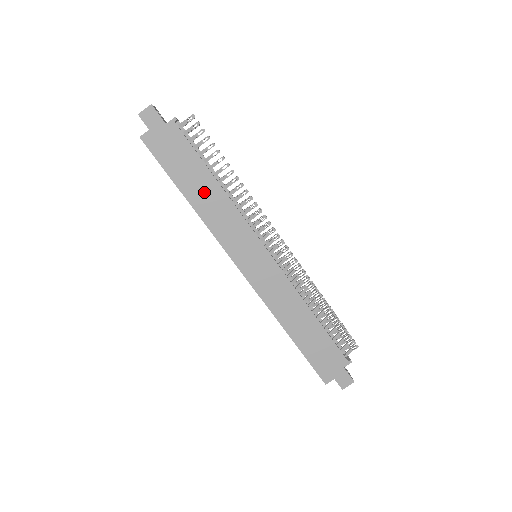
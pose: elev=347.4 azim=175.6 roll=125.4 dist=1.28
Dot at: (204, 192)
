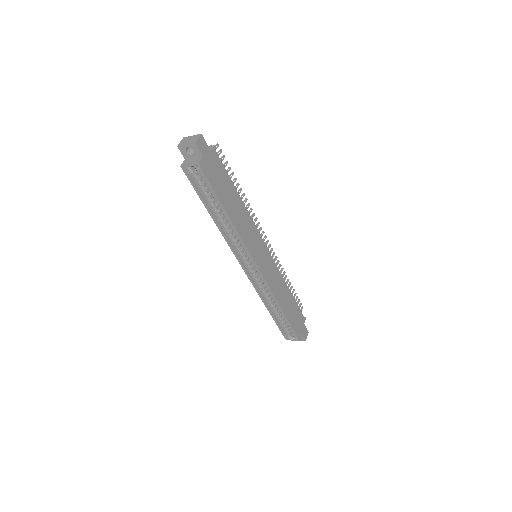
Dot at: (236, 207)
